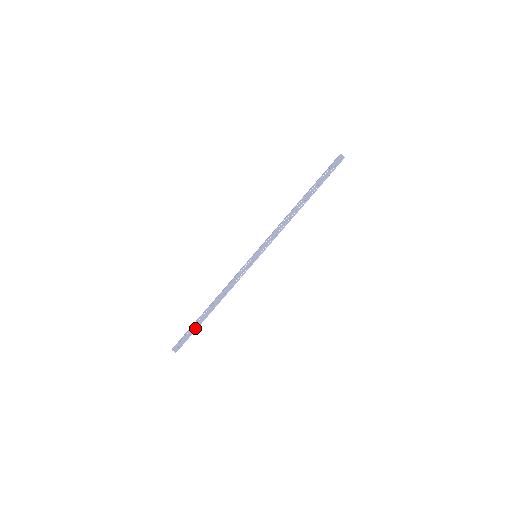
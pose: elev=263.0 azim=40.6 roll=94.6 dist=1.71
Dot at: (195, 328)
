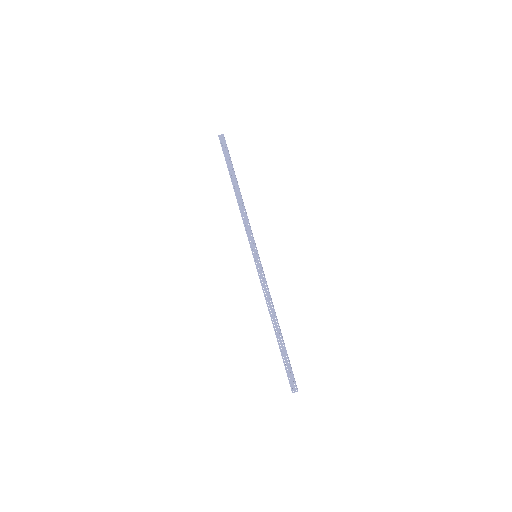
Dot at: (285, 356)
